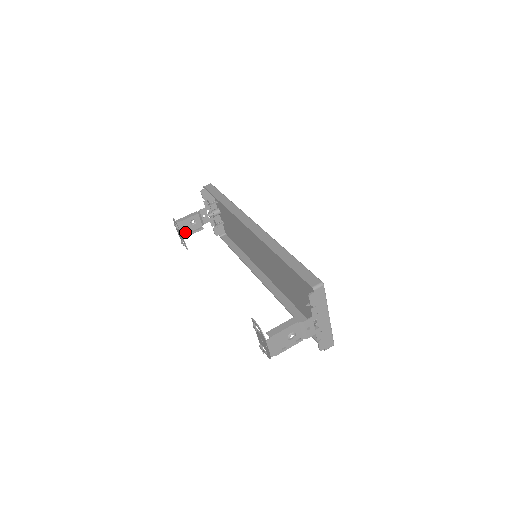
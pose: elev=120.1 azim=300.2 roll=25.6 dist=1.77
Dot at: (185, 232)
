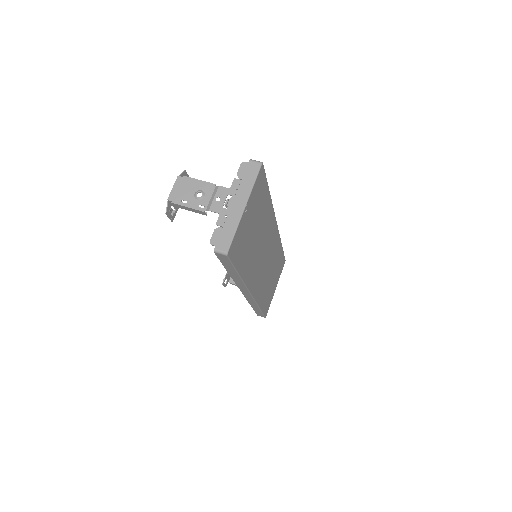
Dot at: occluded
